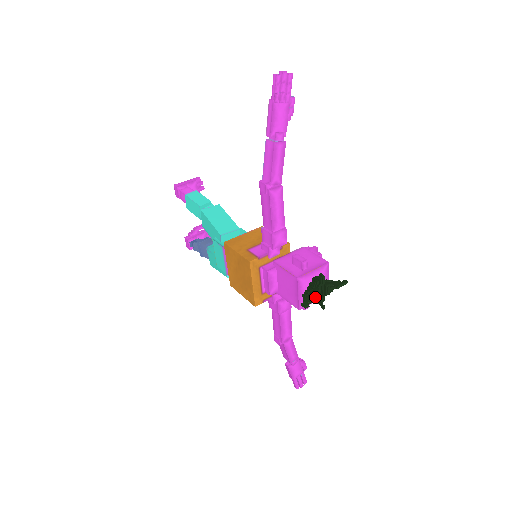
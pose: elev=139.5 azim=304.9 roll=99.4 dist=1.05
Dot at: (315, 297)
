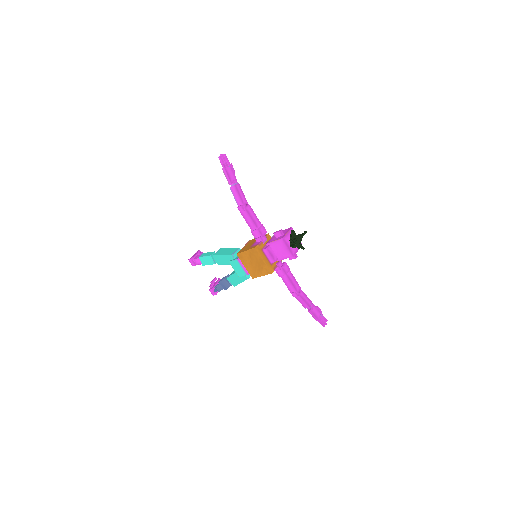
Dot at: (296, 242)
